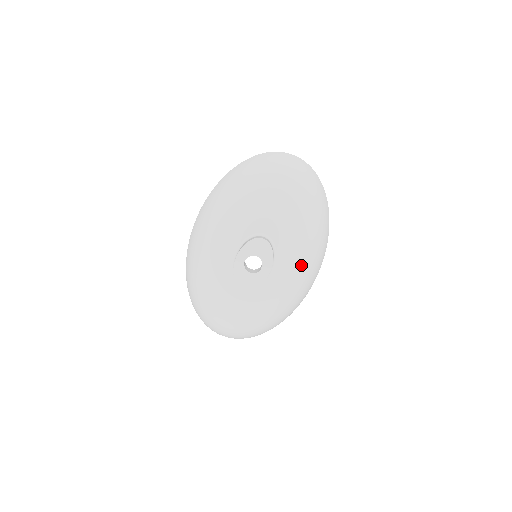
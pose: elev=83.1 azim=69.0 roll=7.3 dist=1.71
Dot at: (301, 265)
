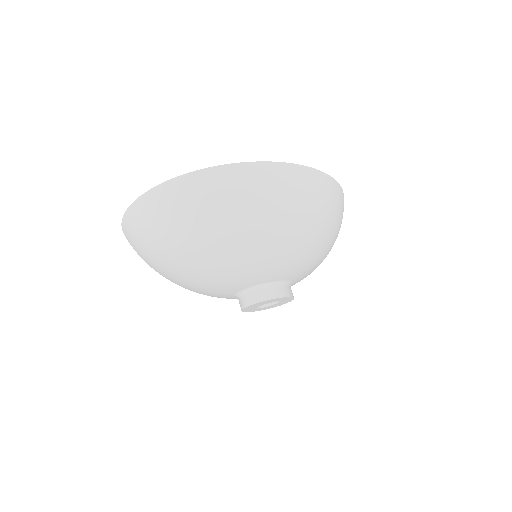
Dot at: (317, 249)
